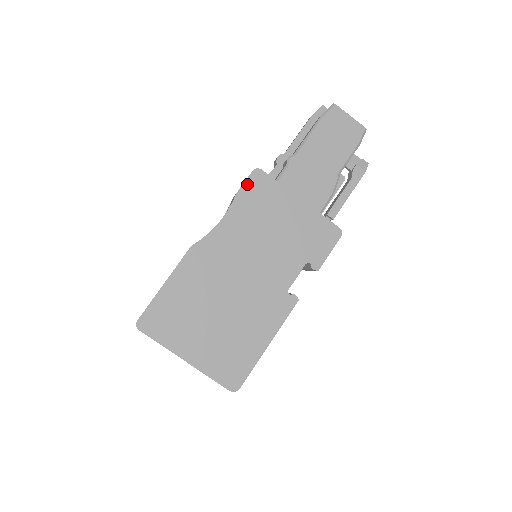
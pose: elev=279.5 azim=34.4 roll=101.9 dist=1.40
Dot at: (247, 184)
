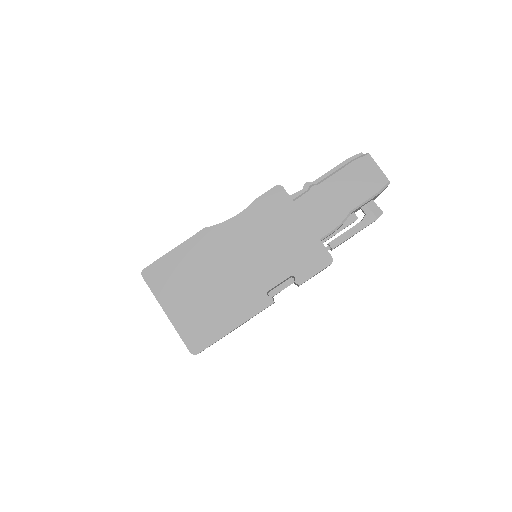
Dot at: (267, 195)
